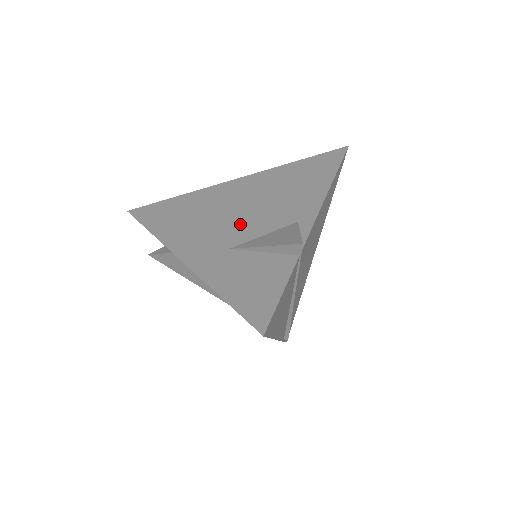
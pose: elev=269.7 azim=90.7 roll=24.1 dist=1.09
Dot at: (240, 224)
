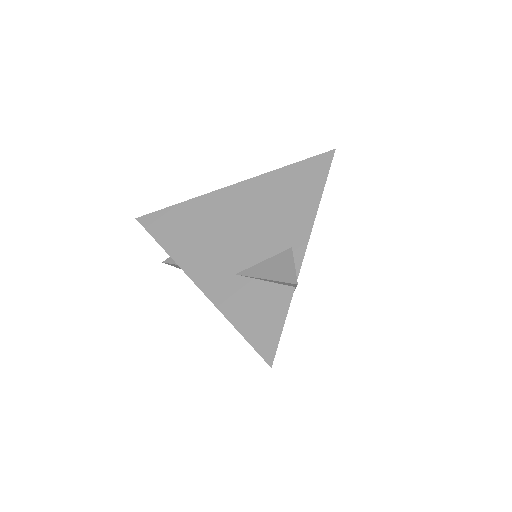
Dot at: (242, 245)
